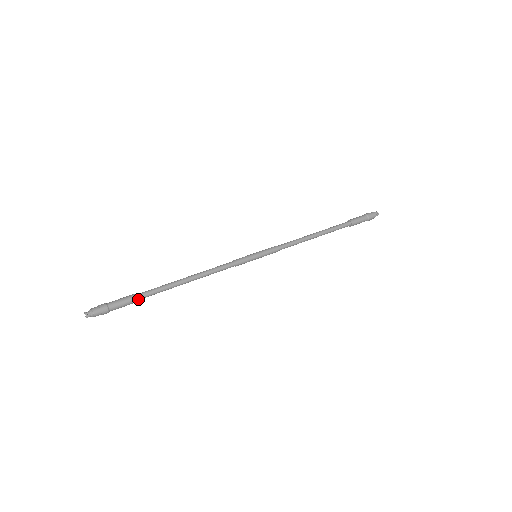
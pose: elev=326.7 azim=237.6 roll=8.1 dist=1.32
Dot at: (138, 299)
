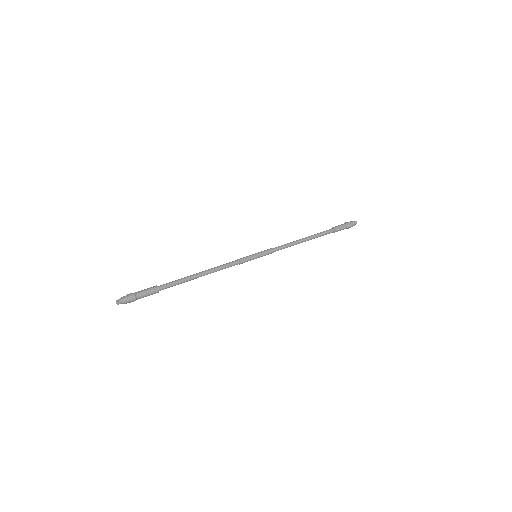
Dot at: occluded
